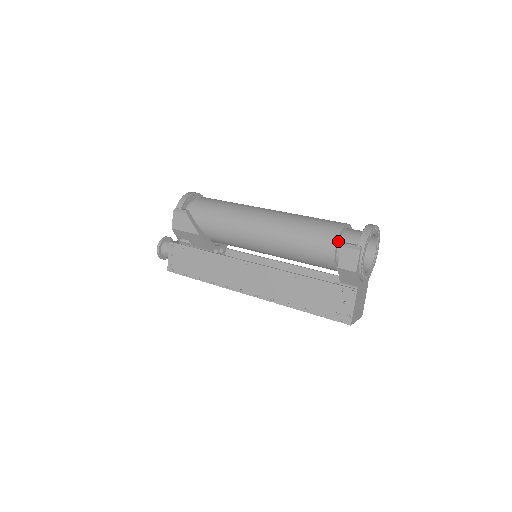
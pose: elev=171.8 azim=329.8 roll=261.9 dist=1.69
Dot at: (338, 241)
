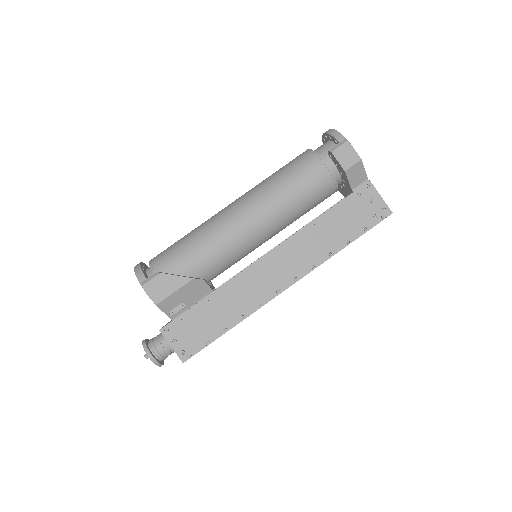
Dot at: (320, 159)
